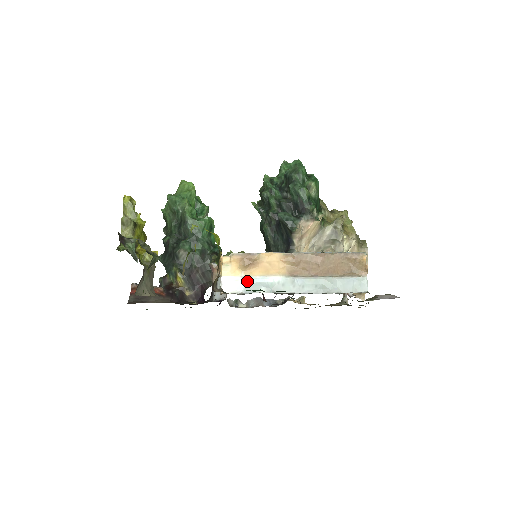
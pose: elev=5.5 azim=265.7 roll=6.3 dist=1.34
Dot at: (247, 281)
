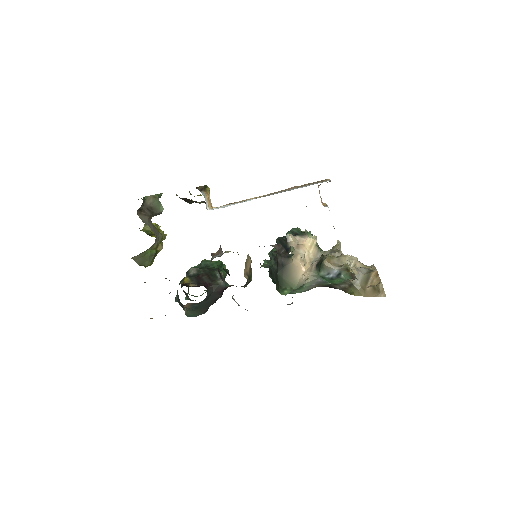
Dot at: (230, 205)
